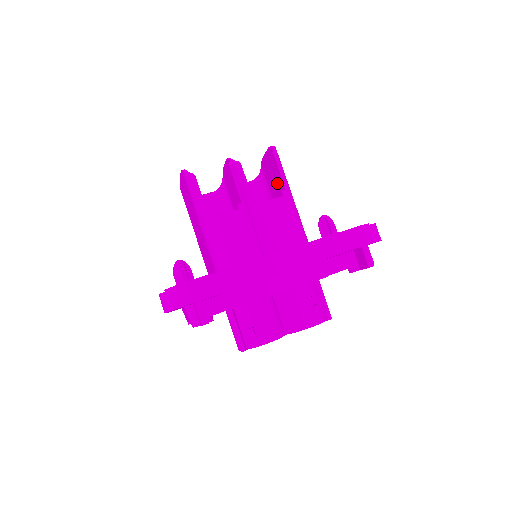
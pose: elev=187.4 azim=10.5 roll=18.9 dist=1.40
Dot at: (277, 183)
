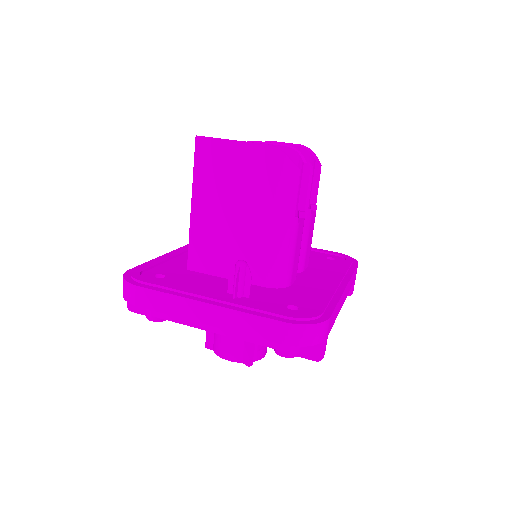
Dot at: occluded
